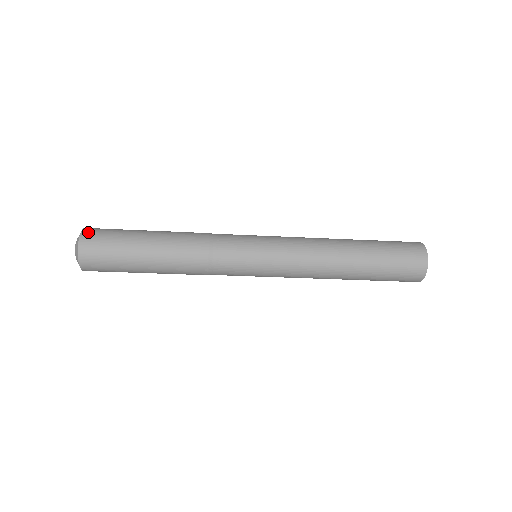
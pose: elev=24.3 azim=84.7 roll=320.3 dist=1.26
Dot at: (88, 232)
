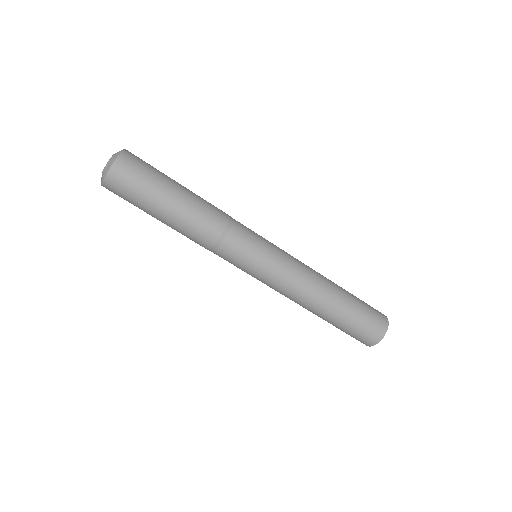
Dot at: occluded
